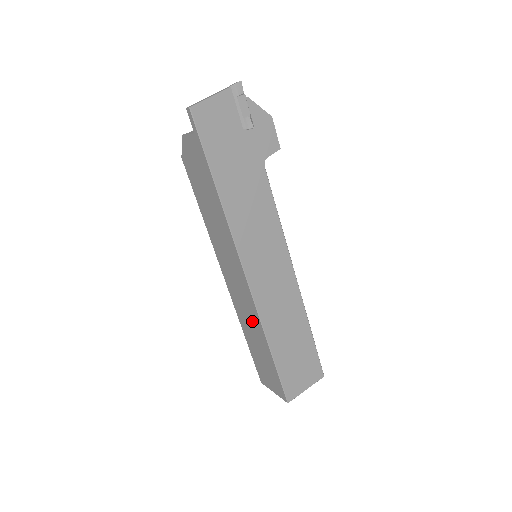
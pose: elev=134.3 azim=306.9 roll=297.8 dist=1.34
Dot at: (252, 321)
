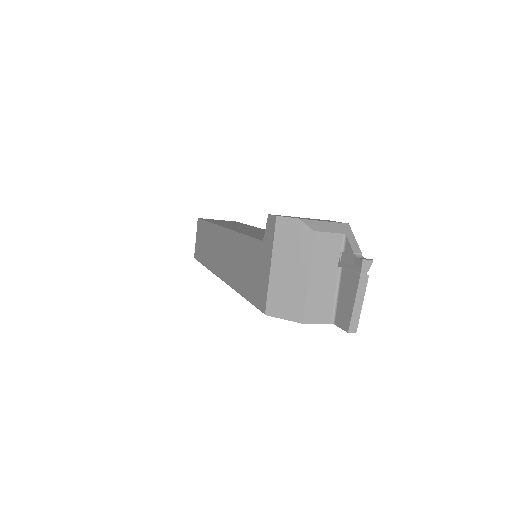
Dot at: occluded
